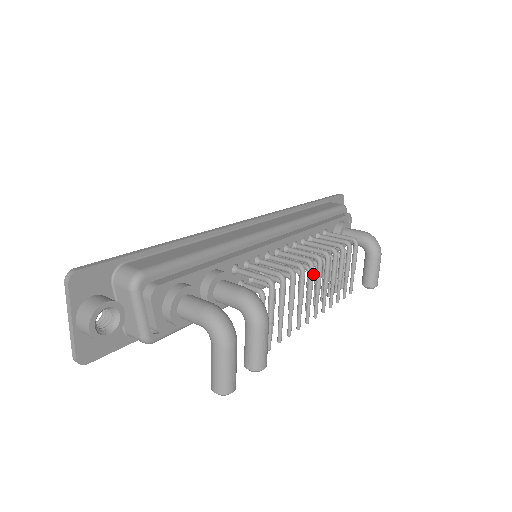
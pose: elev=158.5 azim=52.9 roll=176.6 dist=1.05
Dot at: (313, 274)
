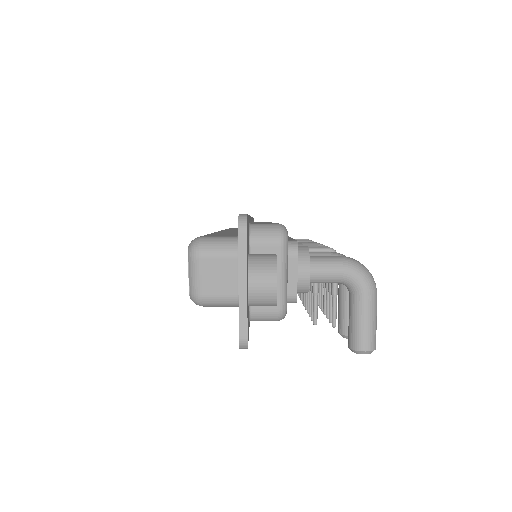
Dot at: occluded
